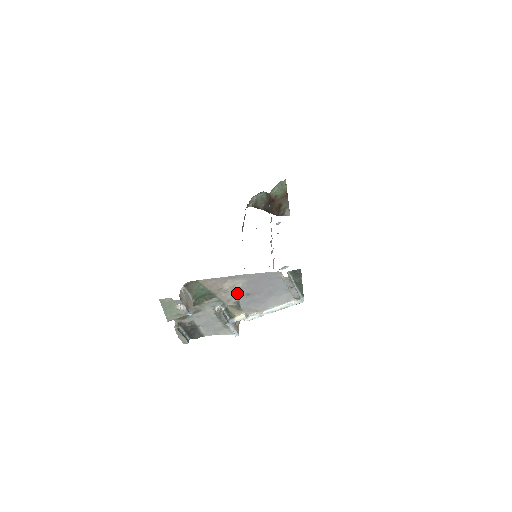
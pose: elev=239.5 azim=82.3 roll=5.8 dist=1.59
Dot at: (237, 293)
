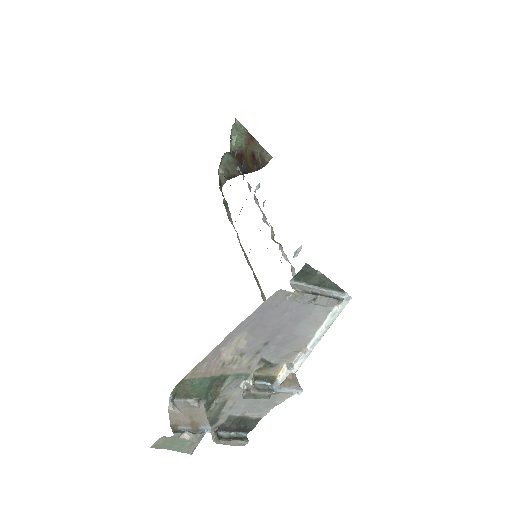
Dot at: (250, 353)
